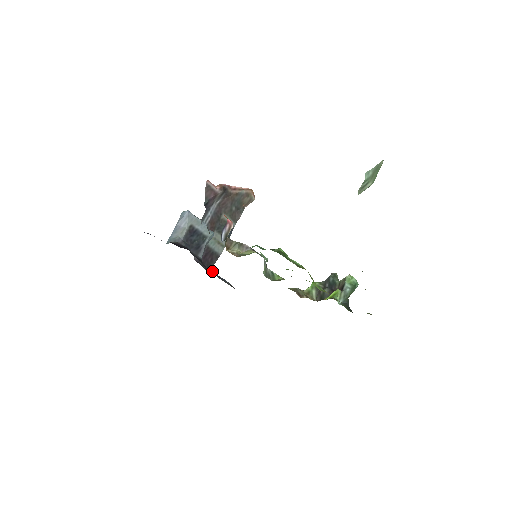
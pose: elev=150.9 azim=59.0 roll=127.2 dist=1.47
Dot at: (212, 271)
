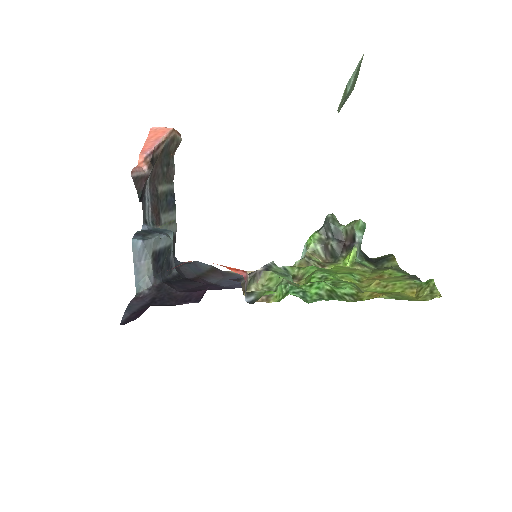
Dot at: (184, 265)
